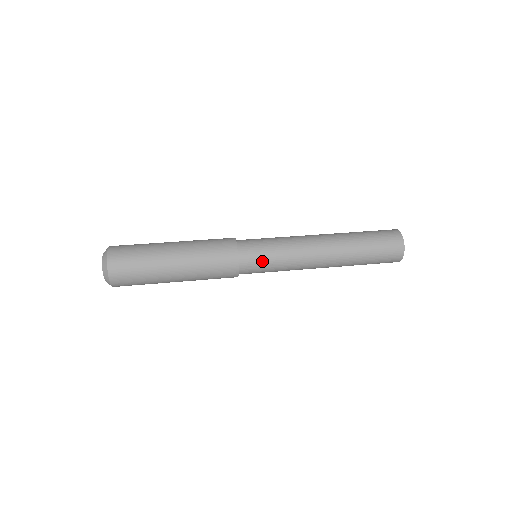
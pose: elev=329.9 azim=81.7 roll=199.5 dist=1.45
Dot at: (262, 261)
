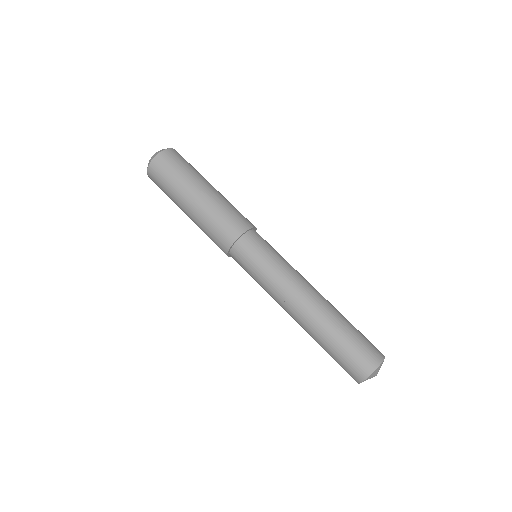
Dot at: (250, 262)
